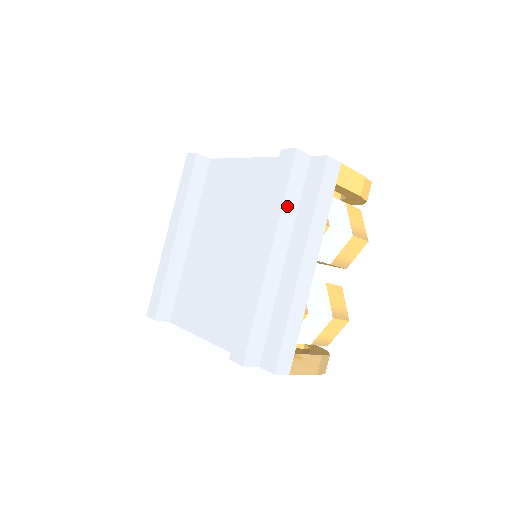
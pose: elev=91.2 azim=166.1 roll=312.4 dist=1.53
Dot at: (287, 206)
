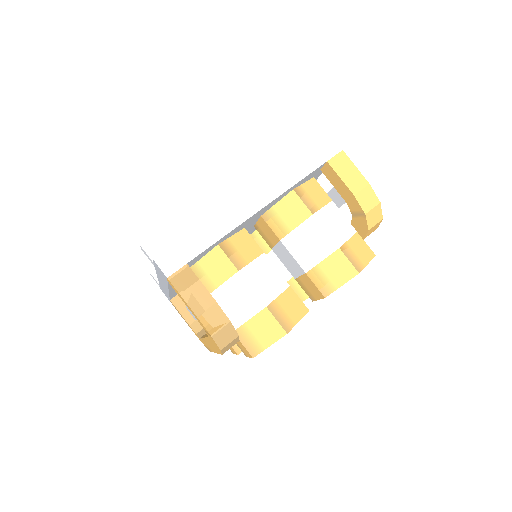
Dot at: (273, 159)
